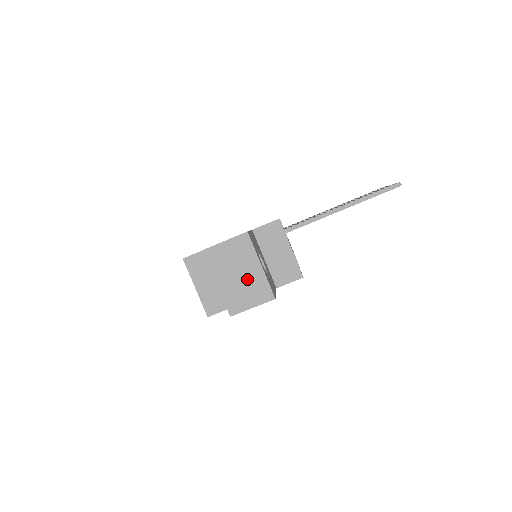
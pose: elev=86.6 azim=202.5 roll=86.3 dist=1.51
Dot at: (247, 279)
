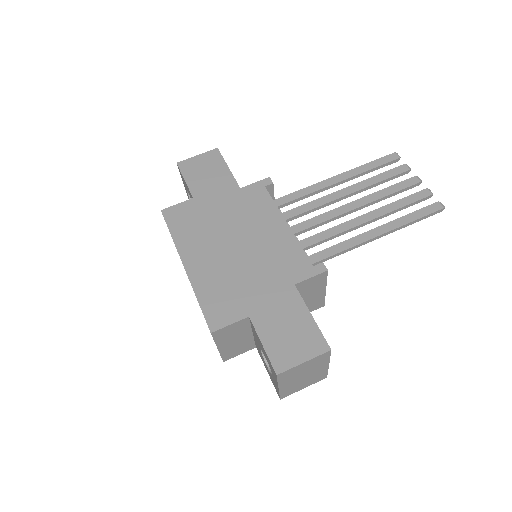
Dot at: (310, 376)
